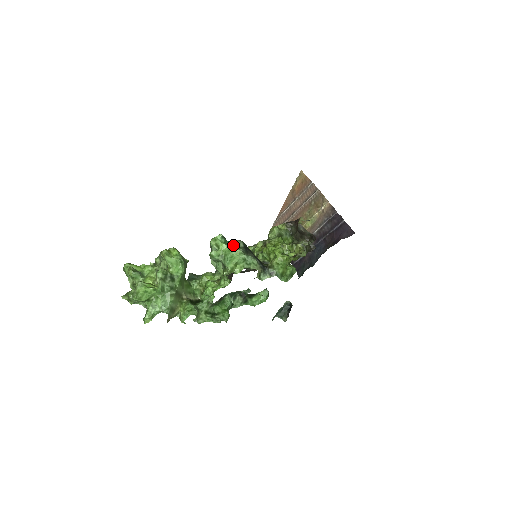
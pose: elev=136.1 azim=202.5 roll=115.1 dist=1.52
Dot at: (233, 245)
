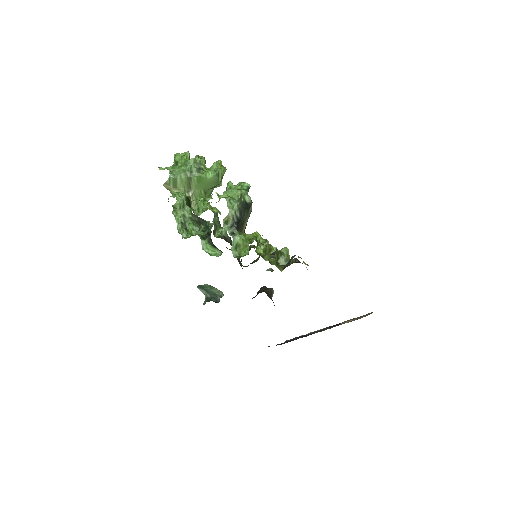
Dot at: (243, 190)
